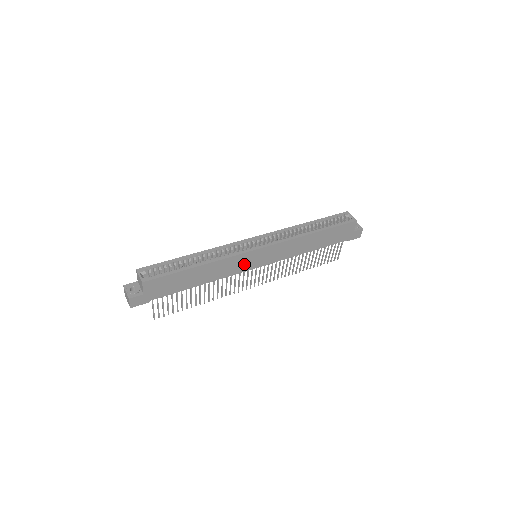
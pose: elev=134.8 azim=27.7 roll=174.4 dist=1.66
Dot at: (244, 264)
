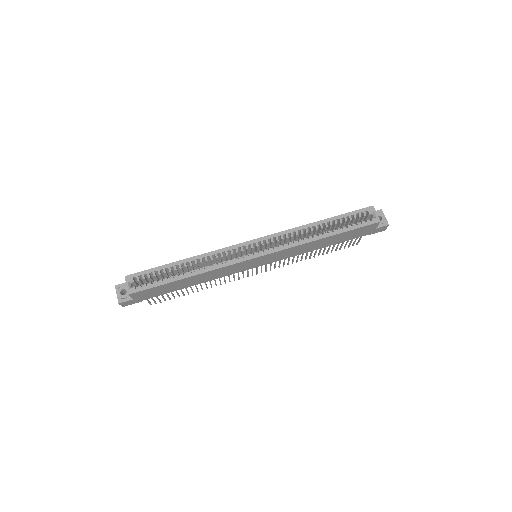
Dot at: (240, 268)
